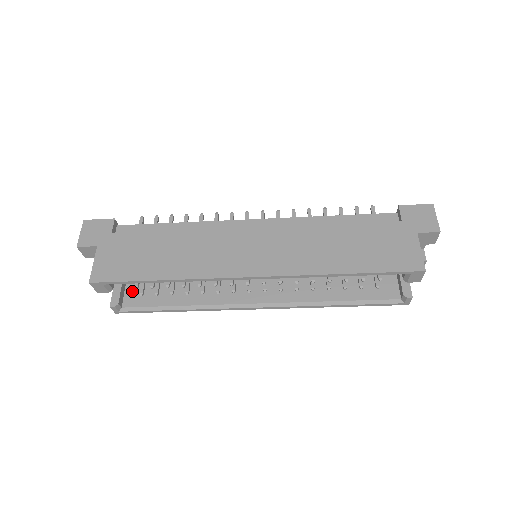
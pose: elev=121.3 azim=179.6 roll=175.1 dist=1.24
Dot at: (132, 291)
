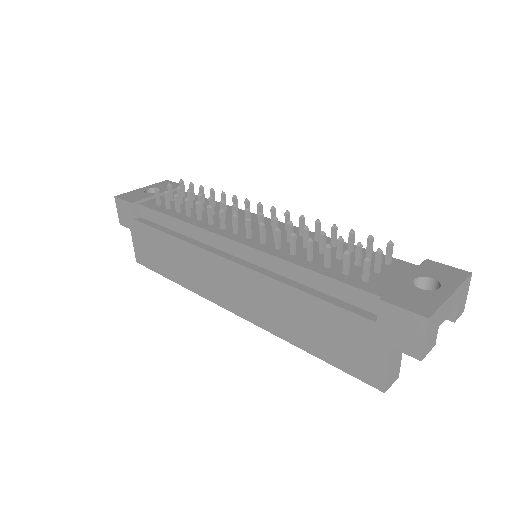
Dot at: occluded
